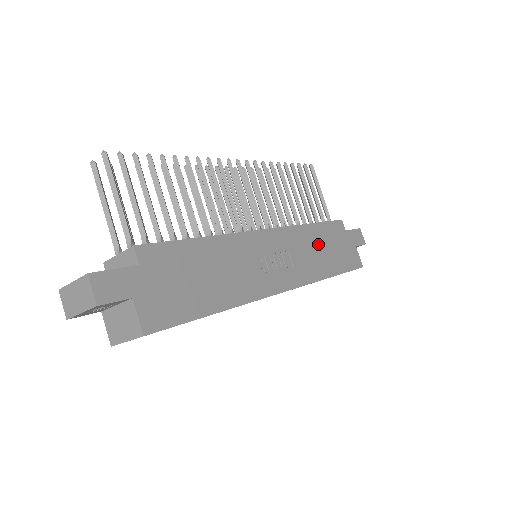
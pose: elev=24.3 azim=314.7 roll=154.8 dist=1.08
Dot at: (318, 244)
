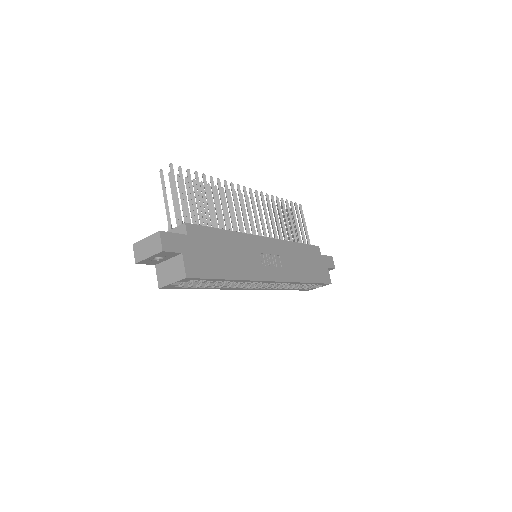
Dot at: (300, 258)
